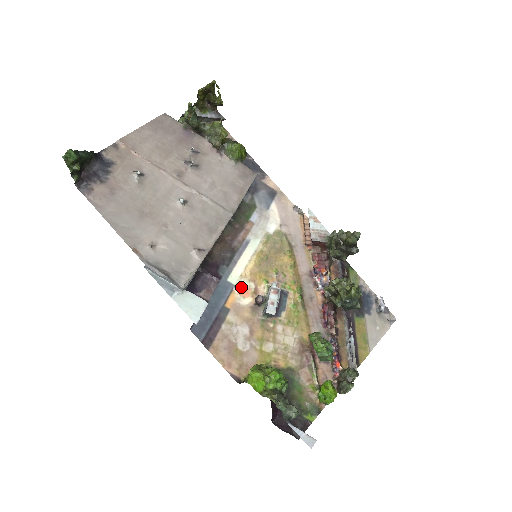
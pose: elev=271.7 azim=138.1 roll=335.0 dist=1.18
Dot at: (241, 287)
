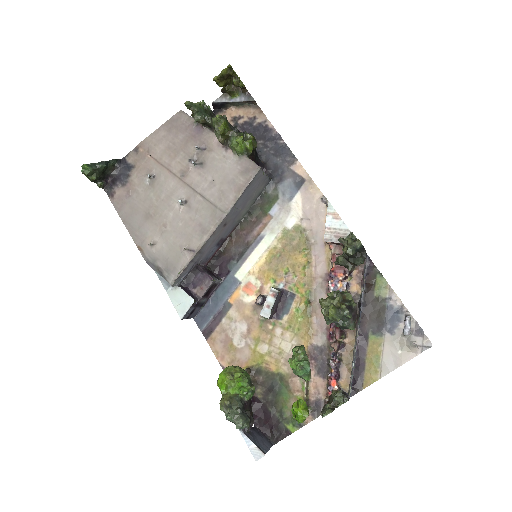
Dot at: (247, 284)
